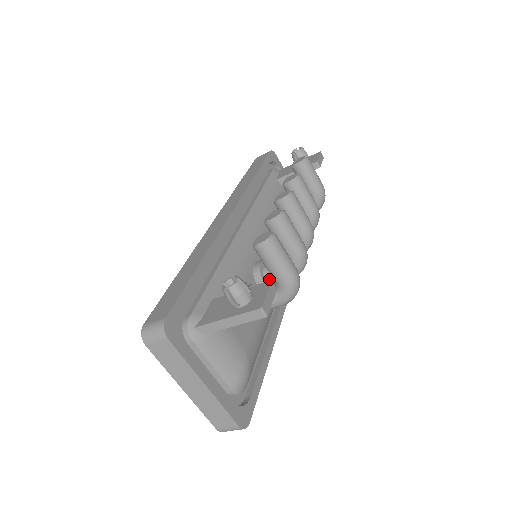
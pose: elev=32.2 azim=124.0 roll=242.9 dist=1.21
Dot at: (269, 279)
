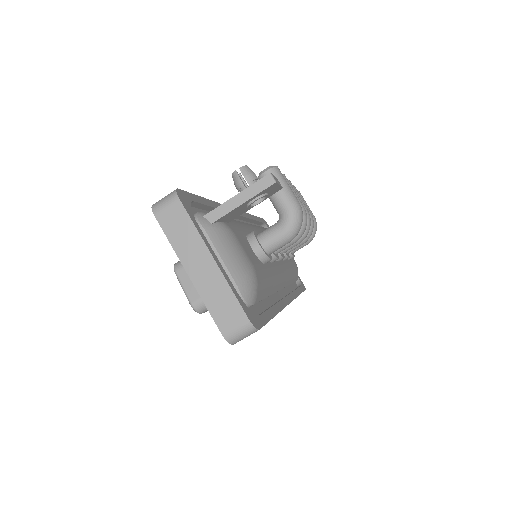
Dot at: occluded
